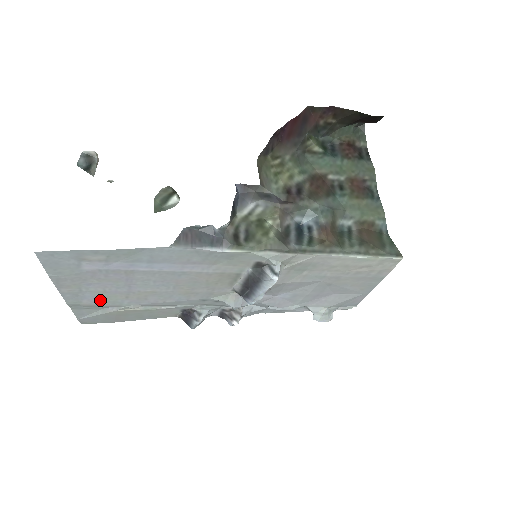
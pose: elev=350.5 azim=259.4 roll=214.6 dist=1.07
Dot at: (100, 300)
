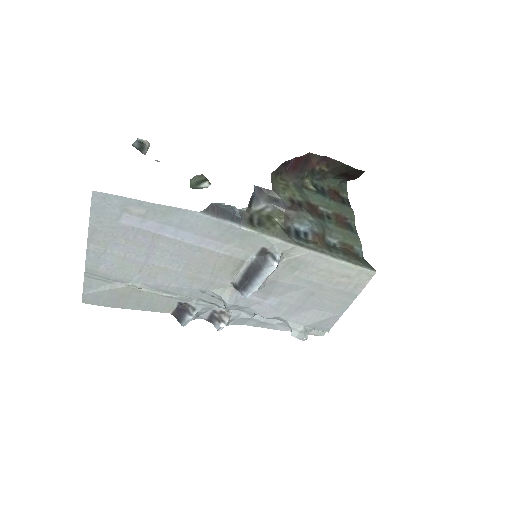
Dot at: (115, 269)
